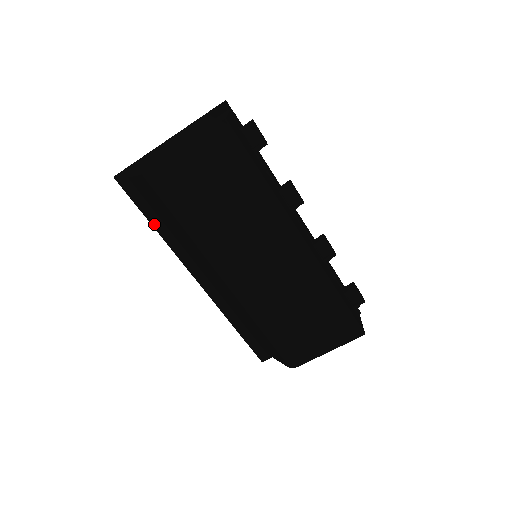
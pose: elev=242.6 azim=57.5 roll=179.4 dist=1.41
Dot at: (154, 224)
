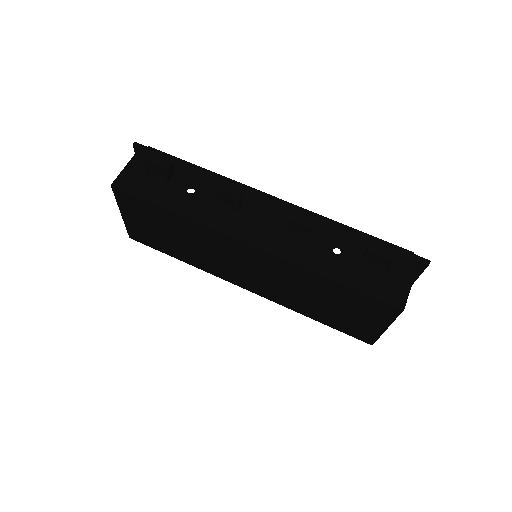
Dot at: occluded
